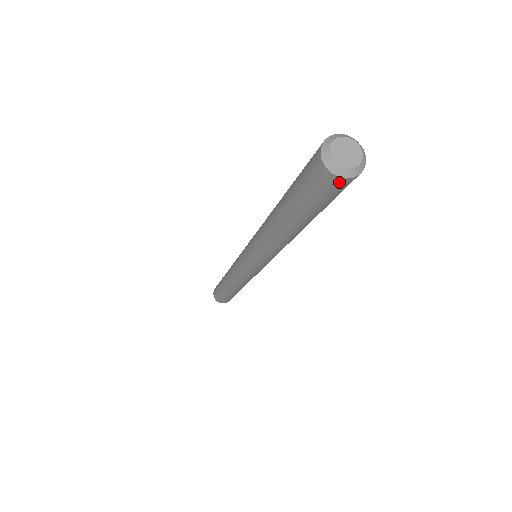
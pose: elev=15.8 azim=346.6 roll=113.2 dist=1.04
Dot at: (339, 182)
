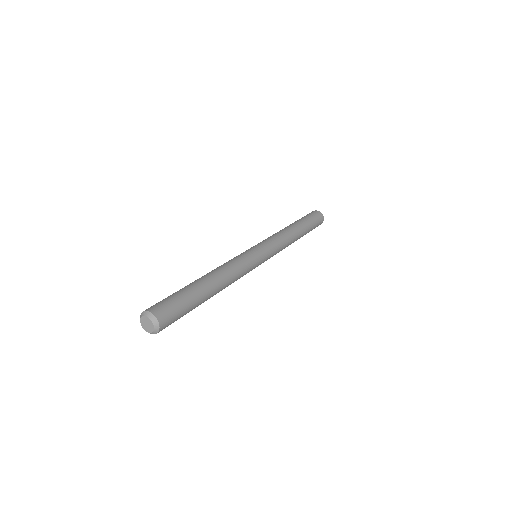
Dot at: occluded
